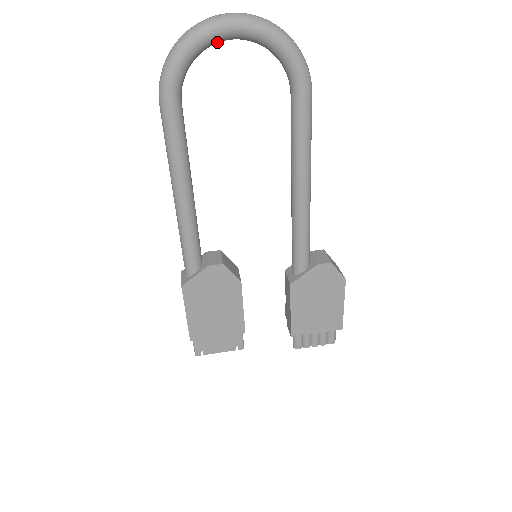
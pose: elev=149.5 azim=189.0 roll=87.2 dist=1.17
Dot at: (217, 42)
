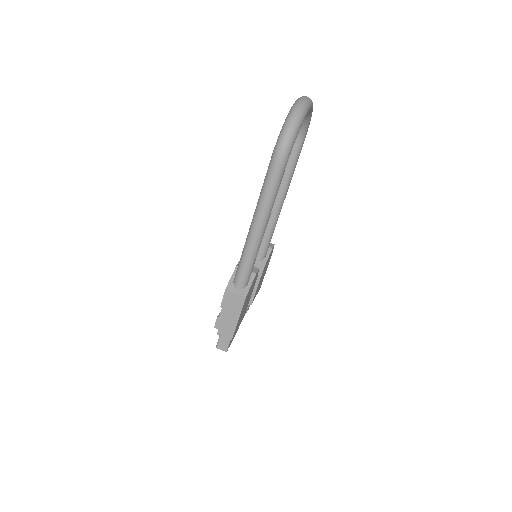
Dot at: occluded
